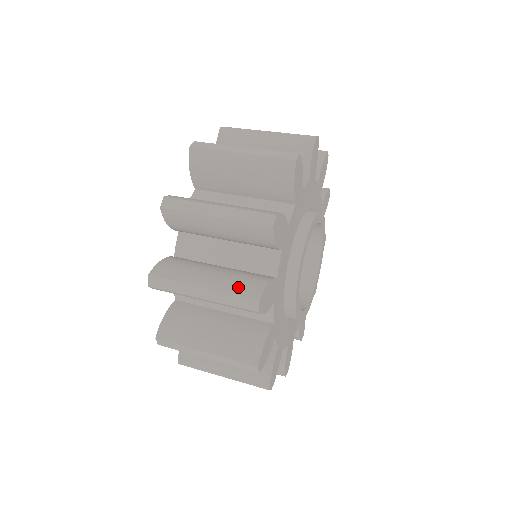
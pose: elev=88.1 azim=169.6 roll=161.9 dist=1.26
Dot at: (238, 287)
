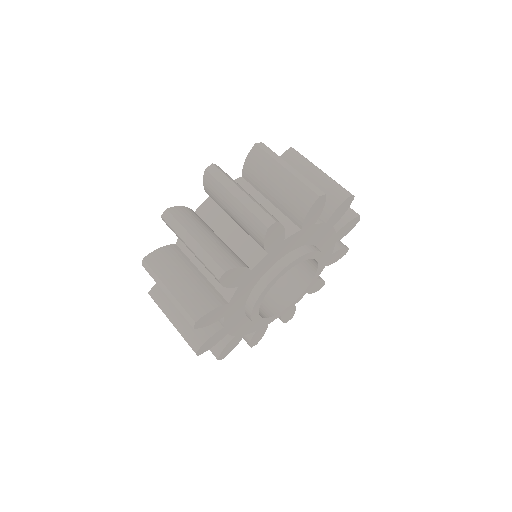
Dot at: (218, 255)
